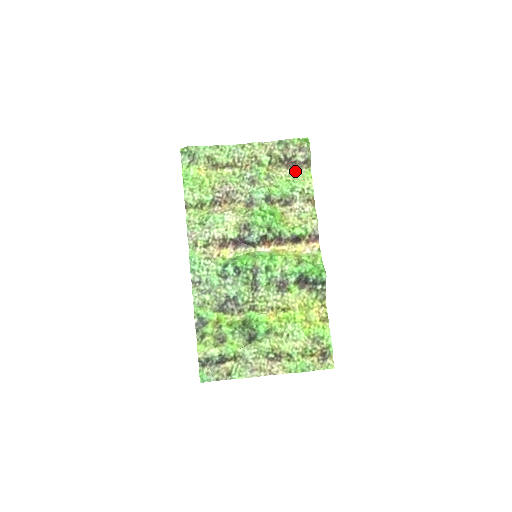
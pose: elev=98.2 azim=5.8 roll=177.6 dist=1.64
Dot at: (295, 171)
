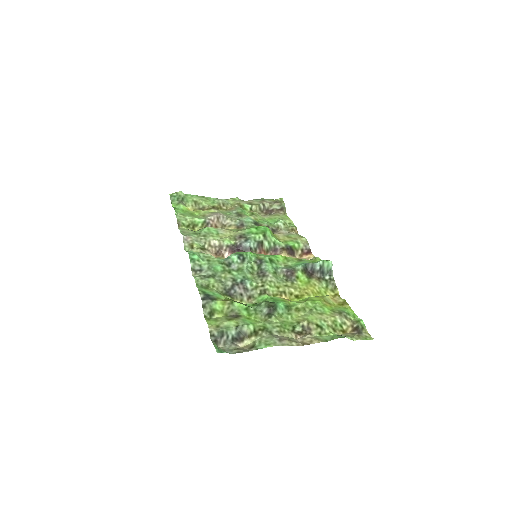
Dot at: (274, 214)
